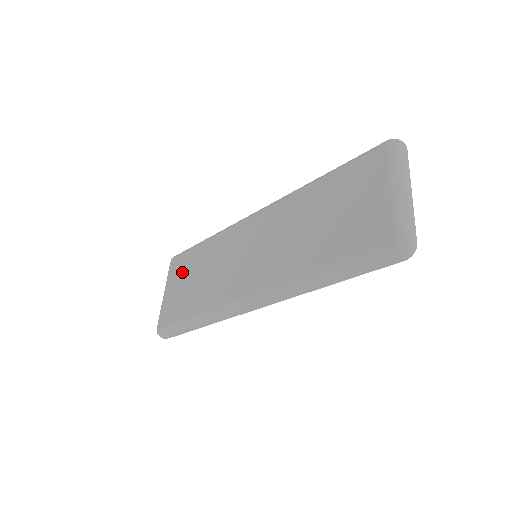
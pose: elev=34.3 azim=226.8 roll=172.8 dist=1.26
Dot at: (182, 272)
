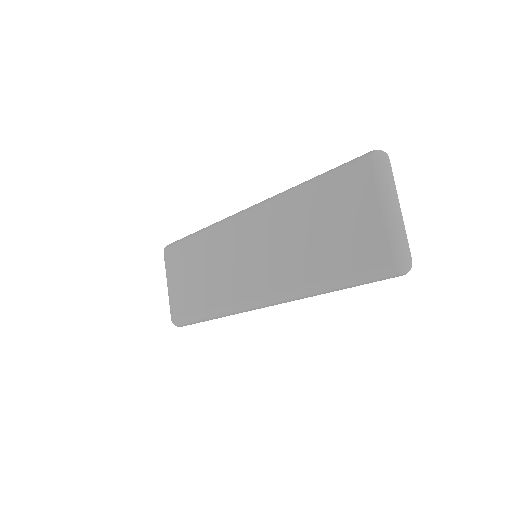
Dot at: (181, 266)
